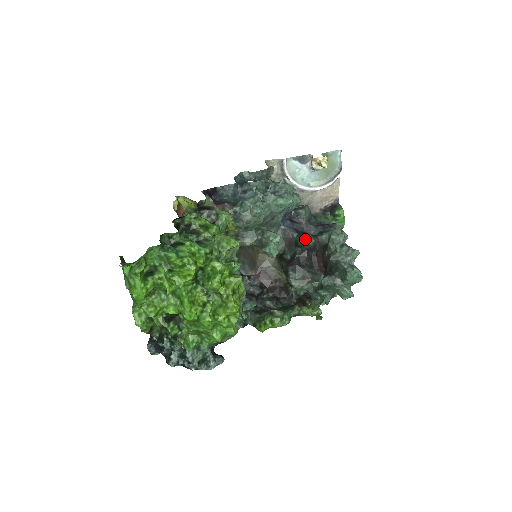
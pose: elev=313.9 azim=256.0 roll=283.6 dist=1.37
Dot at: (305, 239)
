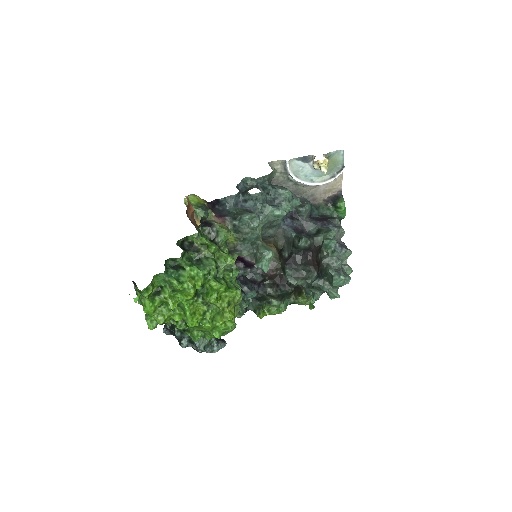
Dot at: (301, 242)
